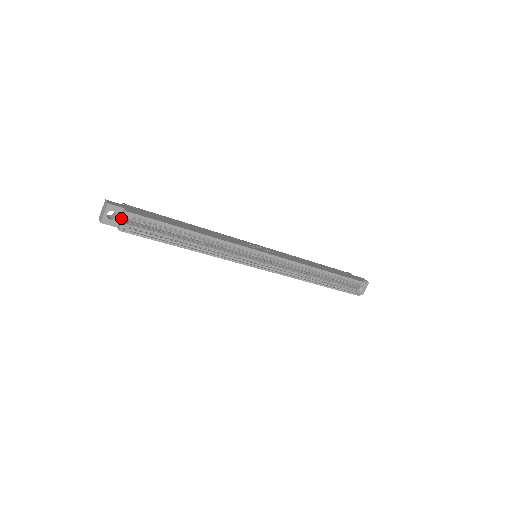
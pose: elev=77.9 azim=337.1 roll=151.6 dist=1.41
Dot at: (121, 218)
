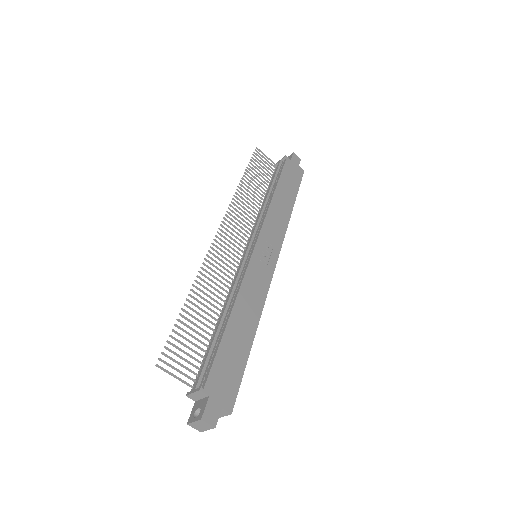
Dot at: occluded
